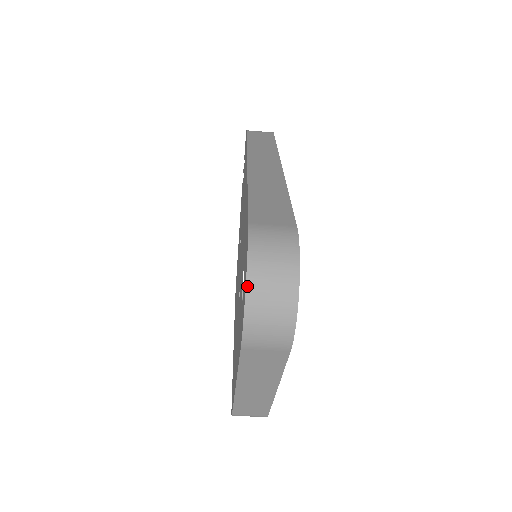
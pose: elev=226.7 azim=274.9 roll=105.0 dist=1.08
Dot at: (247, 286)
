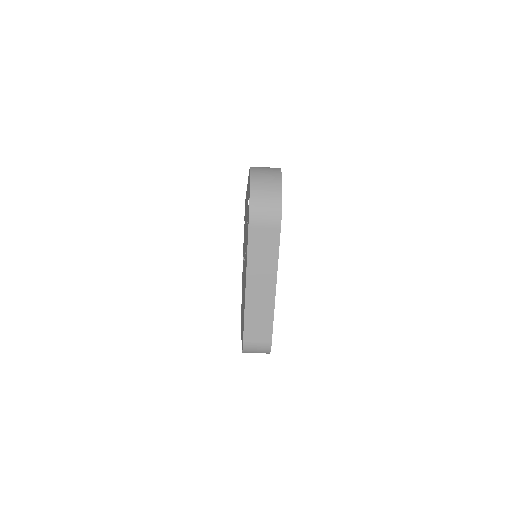
Dot at: (251, 182)
